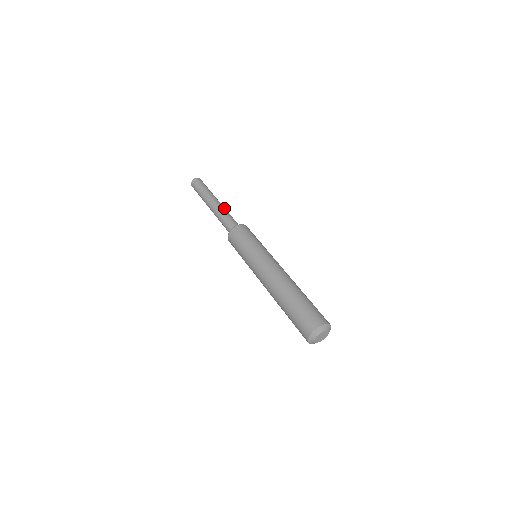
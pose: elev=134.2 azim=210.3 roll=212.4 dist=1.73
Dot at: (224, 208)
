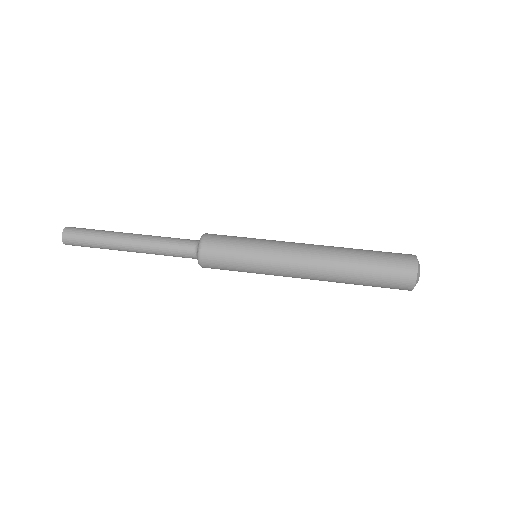
Dot at: (153, 236)
